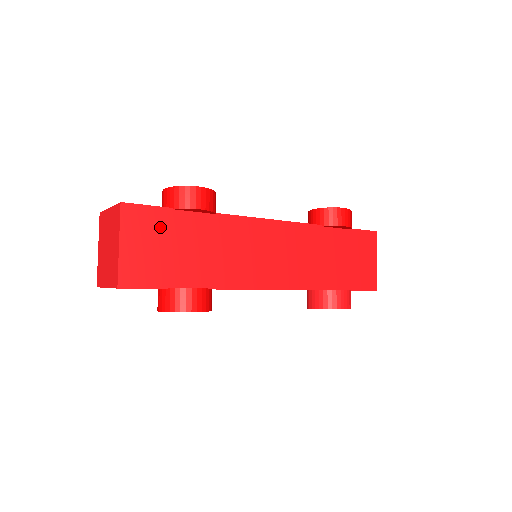
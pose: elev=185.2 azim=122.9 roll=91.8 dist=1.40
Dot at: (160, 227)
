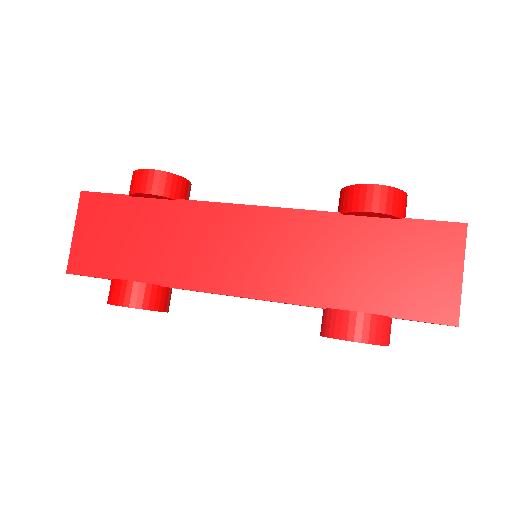
Dot at: (114, 215)
